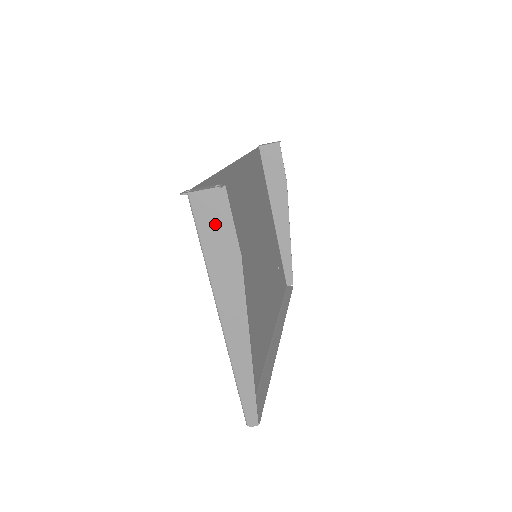
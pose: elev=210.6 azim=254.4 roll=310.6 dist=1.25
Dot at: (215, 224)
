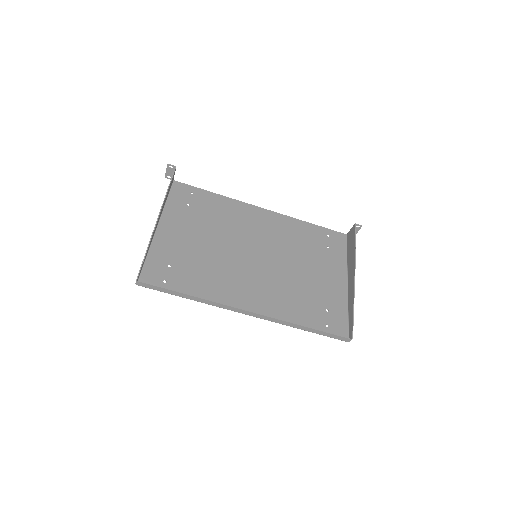
Dot at: occluded
